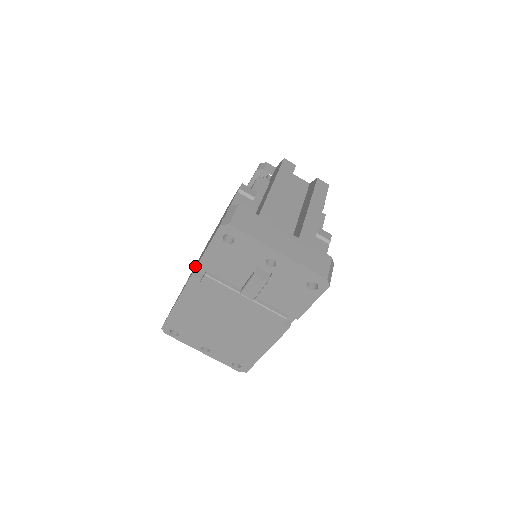
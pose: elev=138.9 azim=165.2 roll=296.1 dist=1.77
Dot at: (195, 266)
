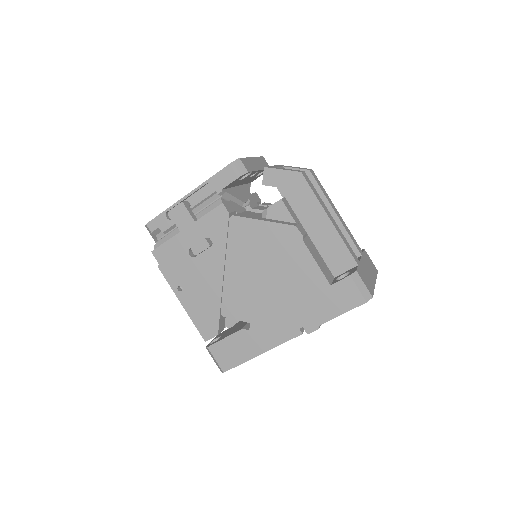
Dot at: (244, 310)
